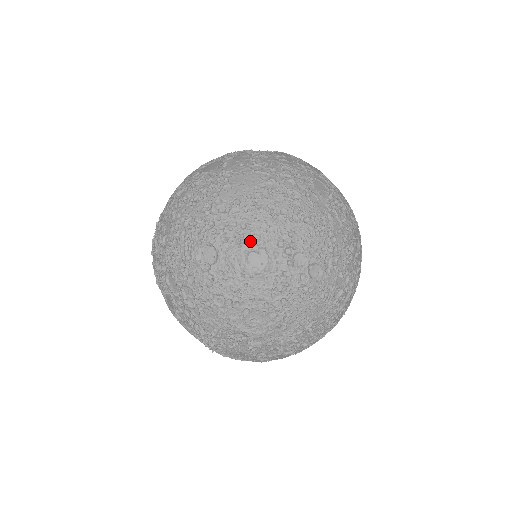
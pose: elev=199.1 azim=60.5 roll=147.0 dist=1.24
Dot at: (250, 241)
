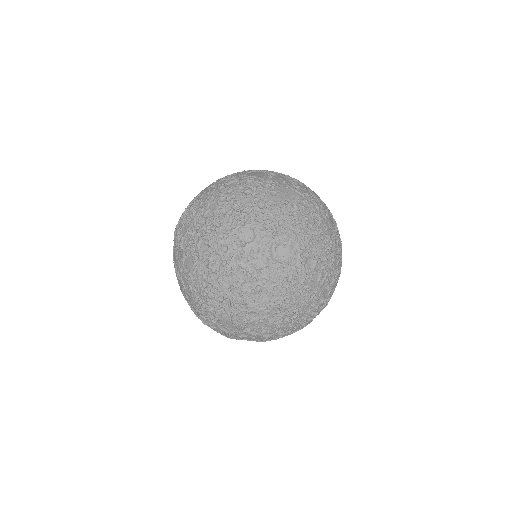
Dot at: (282, 236)
